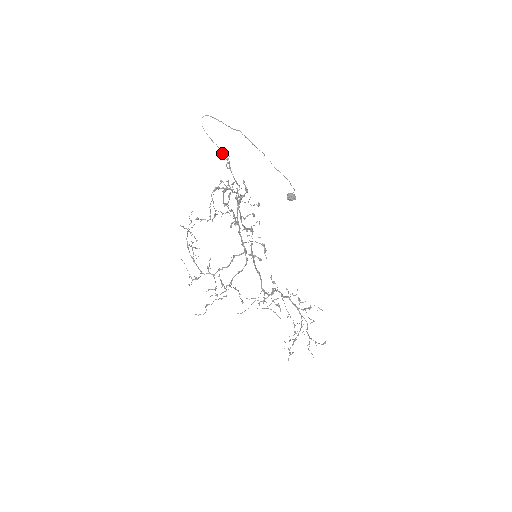
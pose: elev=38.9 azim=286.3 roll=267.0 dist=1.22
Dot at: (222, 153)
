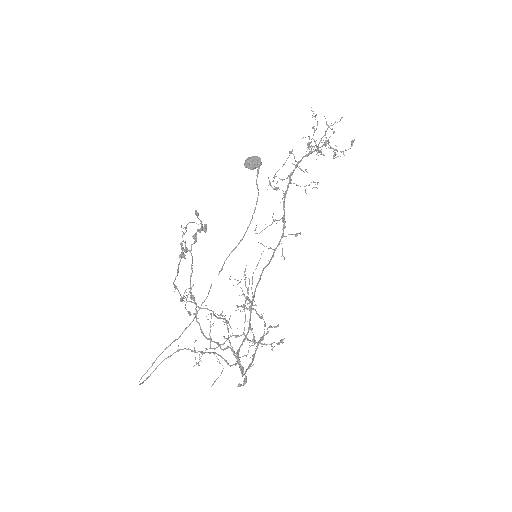
Dot at: occluded
